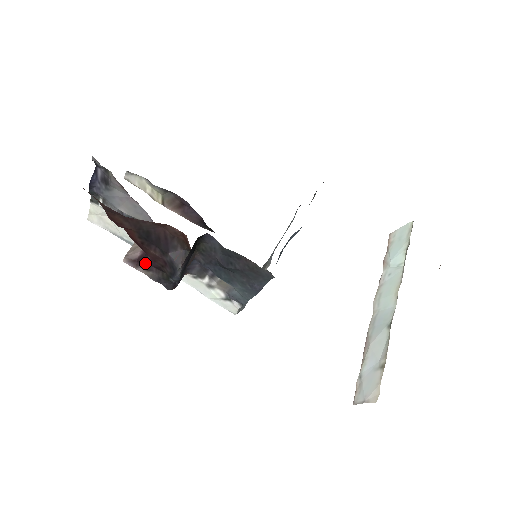
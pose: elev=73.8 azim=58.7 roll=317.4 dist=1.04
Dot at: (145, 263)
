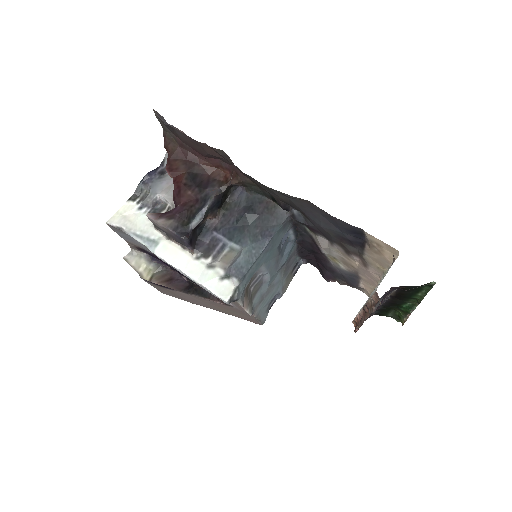
Dot at: (170, 214)
